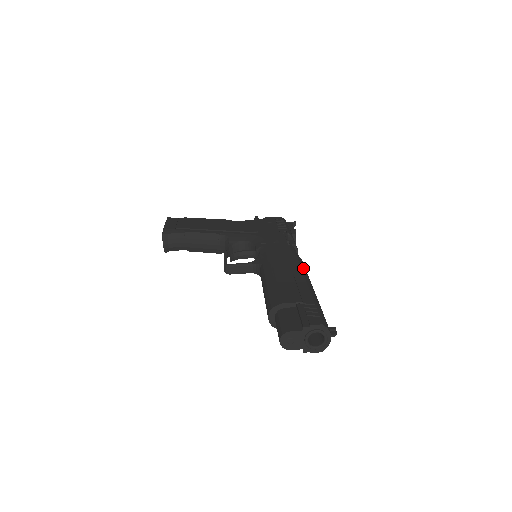
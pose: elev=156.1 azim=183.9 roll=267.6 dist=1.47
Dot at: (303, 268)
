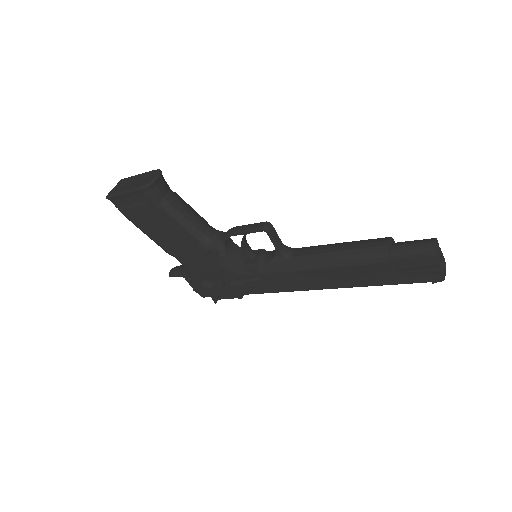
Dot at: occluded
